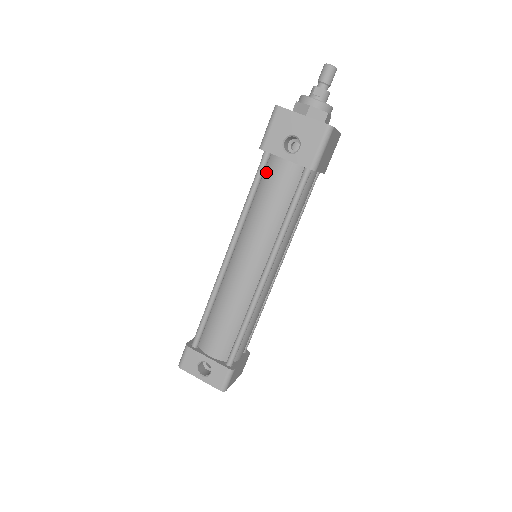
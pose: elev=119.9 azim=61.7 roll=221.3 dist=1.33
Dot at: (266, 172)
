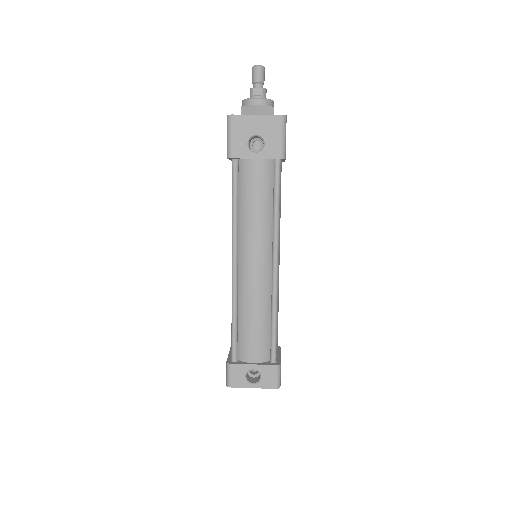
Dot at: (240, 177)
